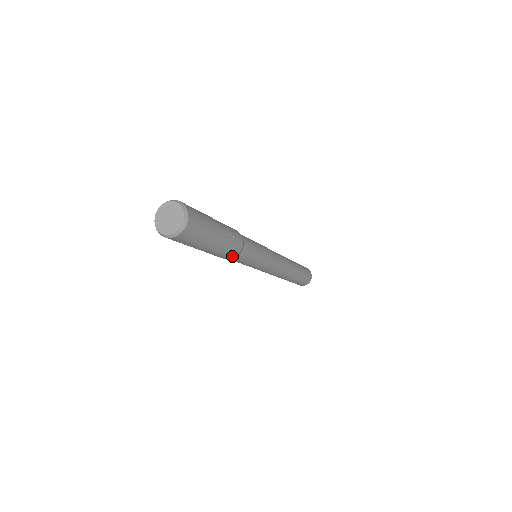
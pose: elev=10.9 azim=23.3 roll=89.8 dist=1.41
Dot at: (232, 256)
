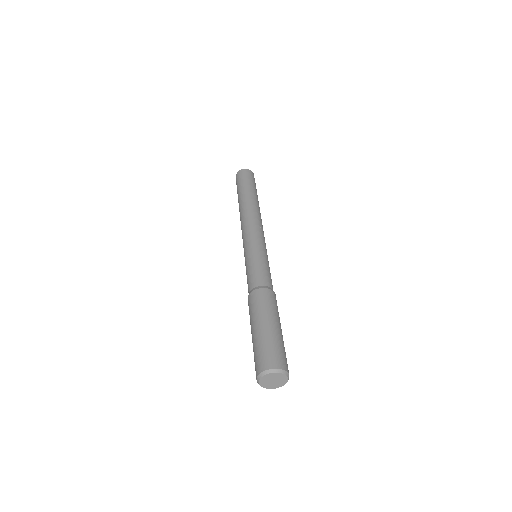
Dot at: occluded
